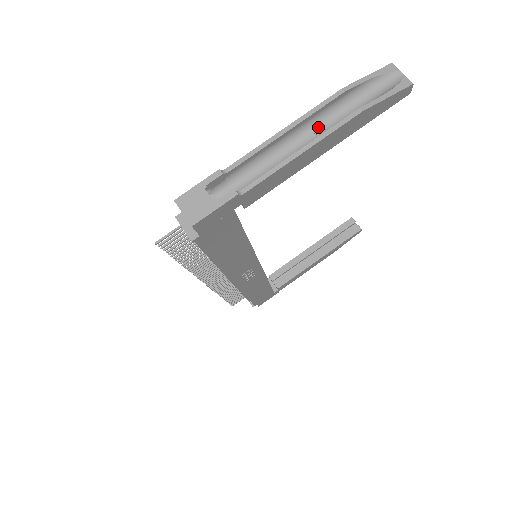
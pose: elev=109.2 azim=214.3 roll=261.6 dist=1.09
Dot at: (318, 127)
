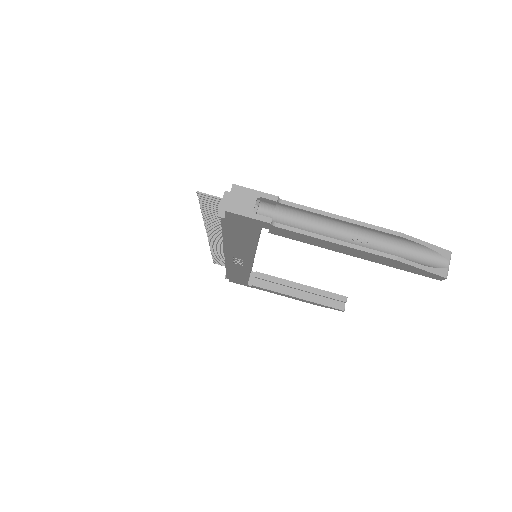
Dot at: (364, 237)
